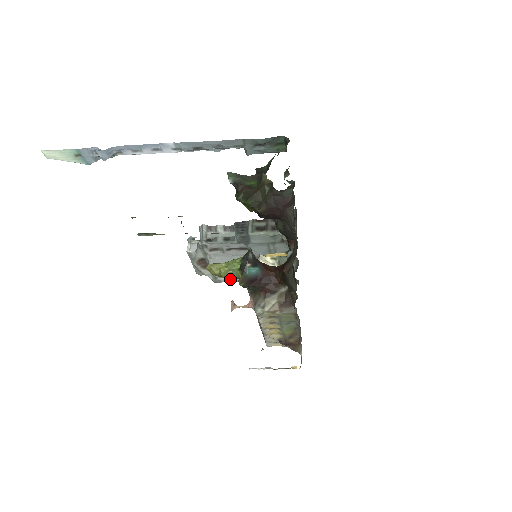
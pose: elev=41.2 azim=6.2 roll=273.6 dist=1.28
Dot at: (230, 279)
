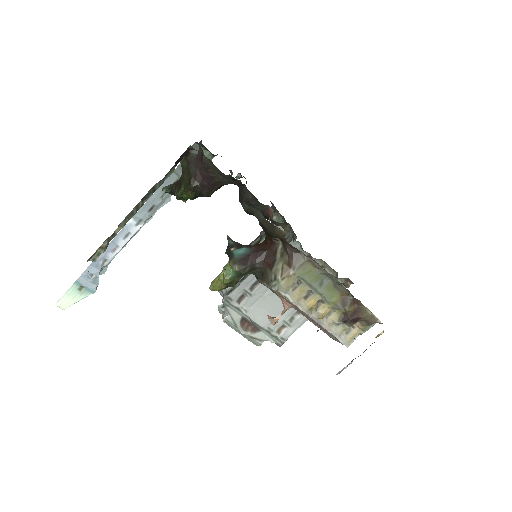
Dot at: (289, 329)
